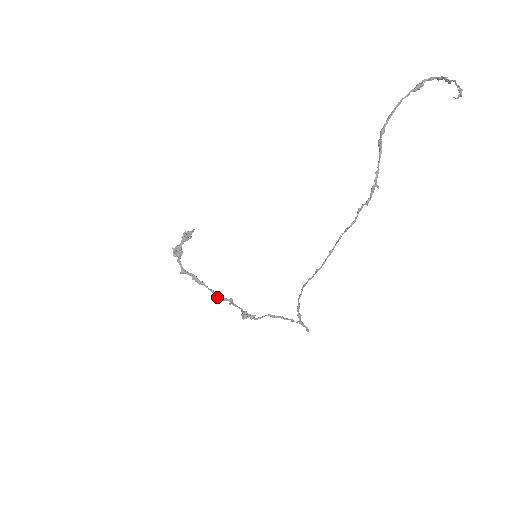
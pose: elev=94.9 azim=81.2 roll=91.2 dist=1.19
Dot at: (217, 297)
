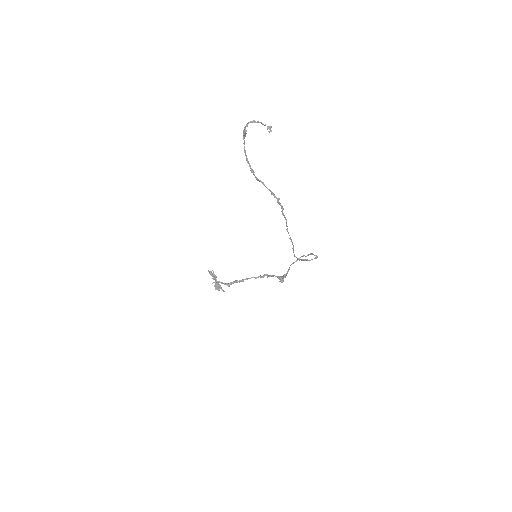
Dot at: occluded
